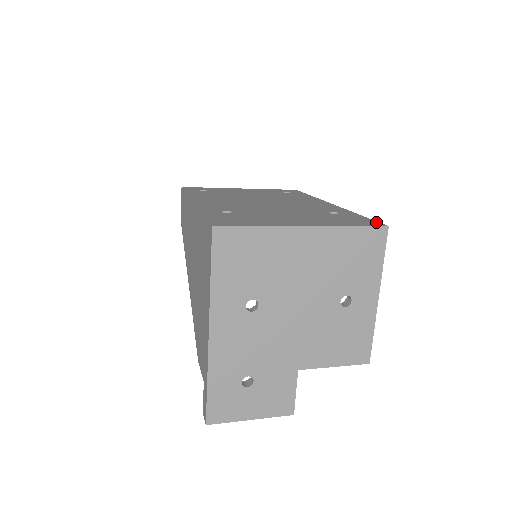
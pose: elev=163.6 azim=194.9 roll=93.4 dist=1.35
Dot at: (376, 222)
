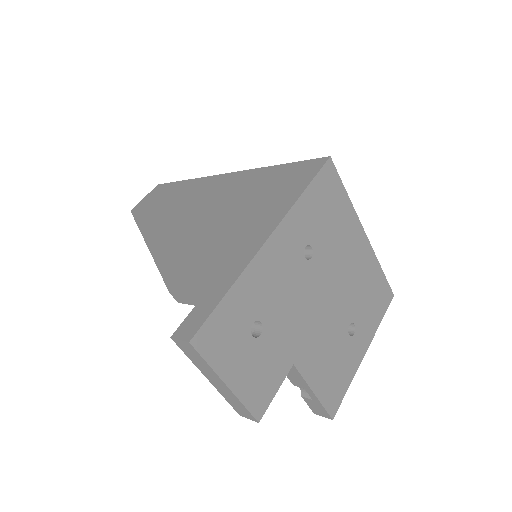
Dot at: occluded
